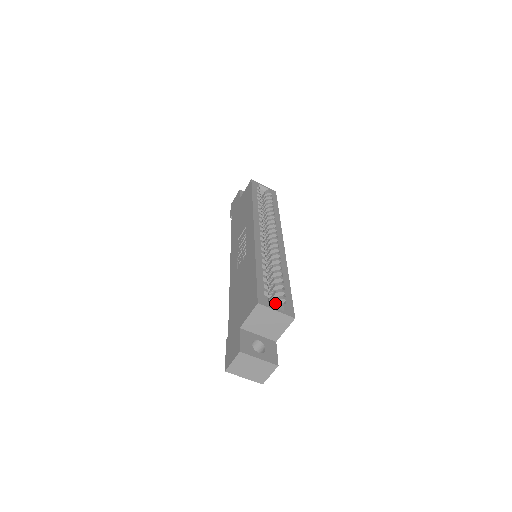
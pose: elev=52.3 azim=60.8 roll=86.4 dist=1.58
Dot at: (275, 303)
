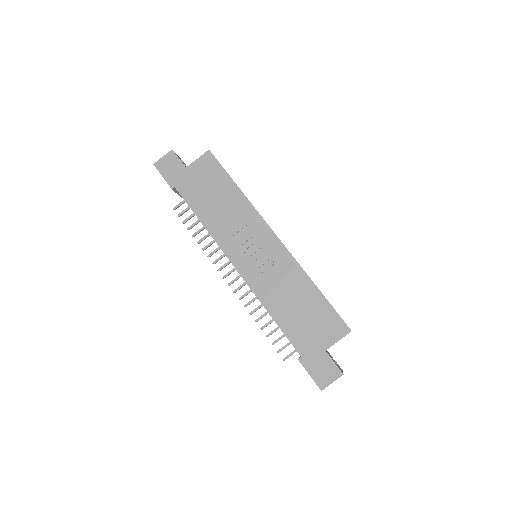
Dot at: occluded
